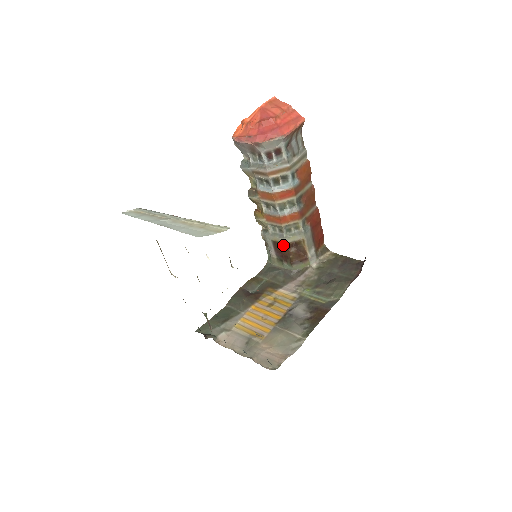
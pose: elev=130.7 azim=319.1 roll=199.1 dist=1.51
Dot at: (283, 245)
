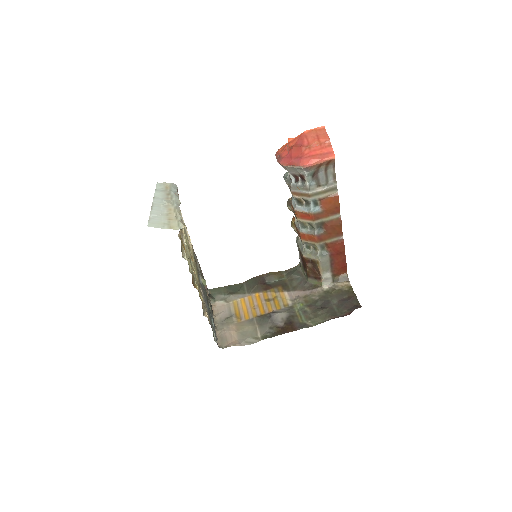
Dot at: (303, 257)
